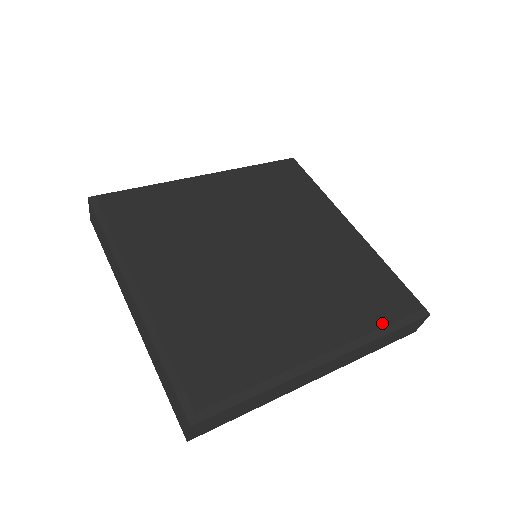
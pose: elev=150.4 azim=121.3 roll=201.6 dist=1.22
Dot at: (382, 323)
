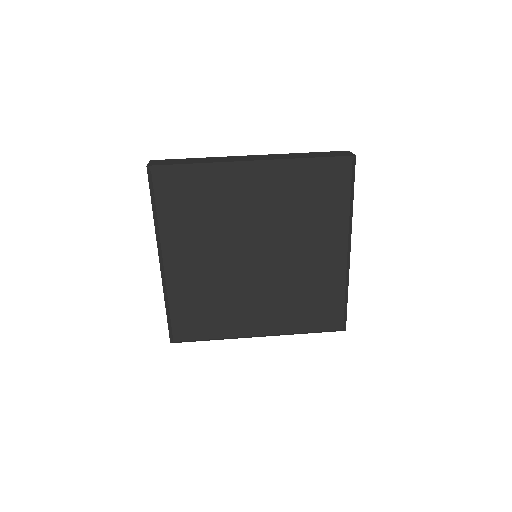
Dot at: (306, 330)
